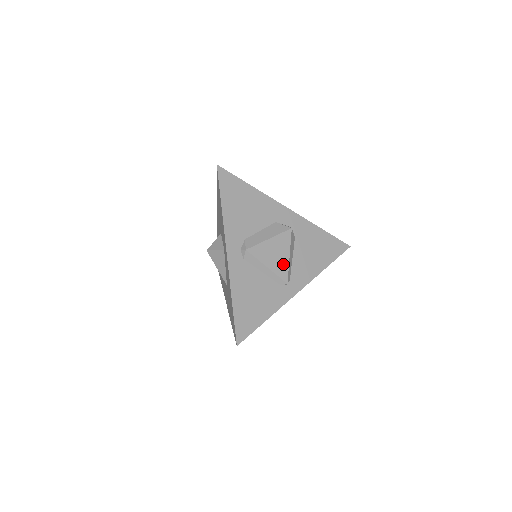
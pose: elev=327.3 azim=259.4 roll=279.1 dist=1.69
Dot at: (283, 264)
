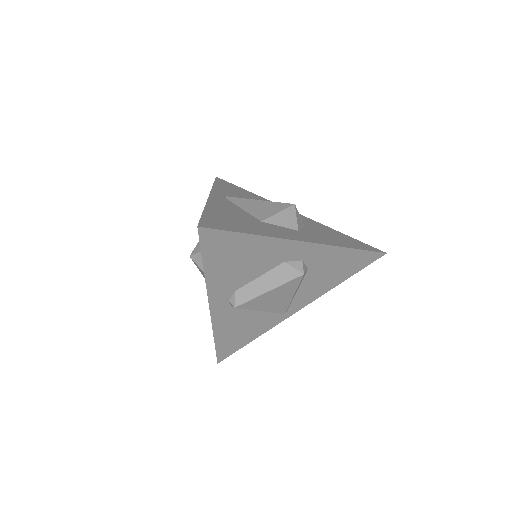
Dot at: (283, 303)
